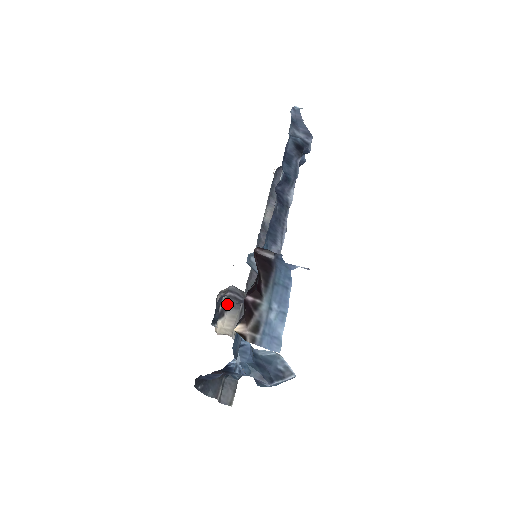
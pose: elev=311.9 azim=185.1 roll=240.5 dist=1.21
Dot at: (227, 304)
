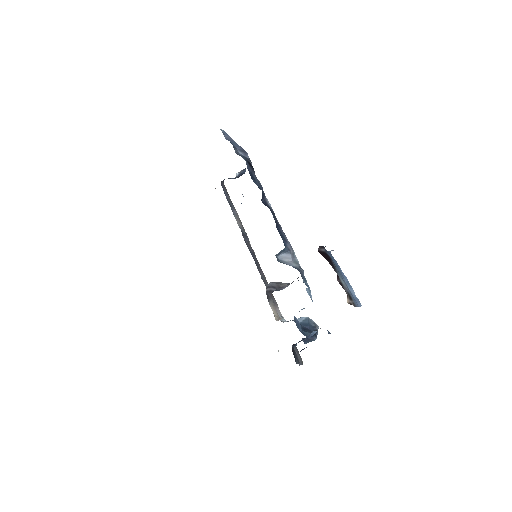
Dot at: (267, 298)
